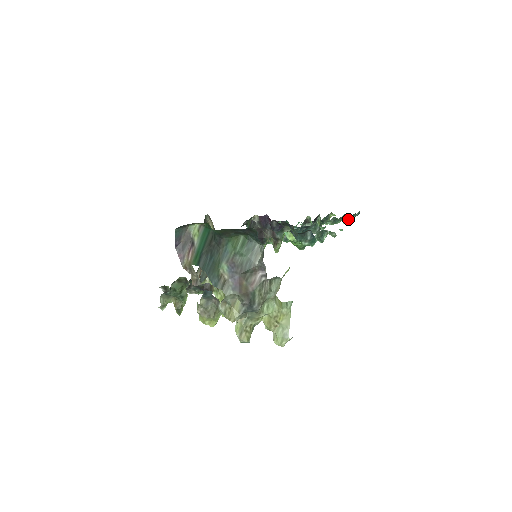
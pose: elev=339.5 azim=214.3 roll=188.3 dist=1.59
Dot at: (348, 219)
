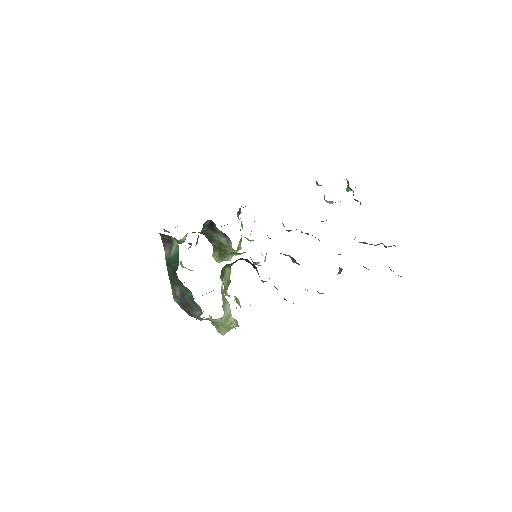
Dot at: occluded
